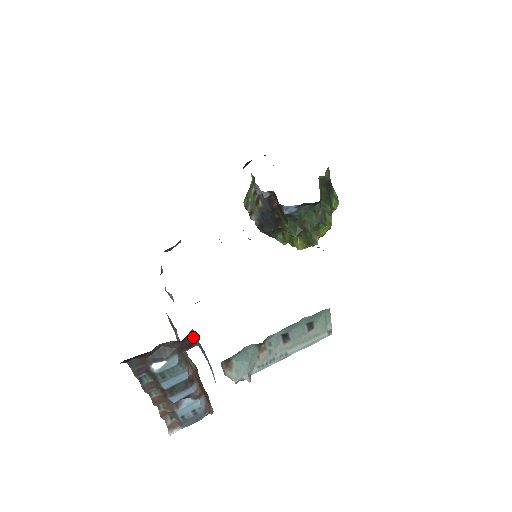
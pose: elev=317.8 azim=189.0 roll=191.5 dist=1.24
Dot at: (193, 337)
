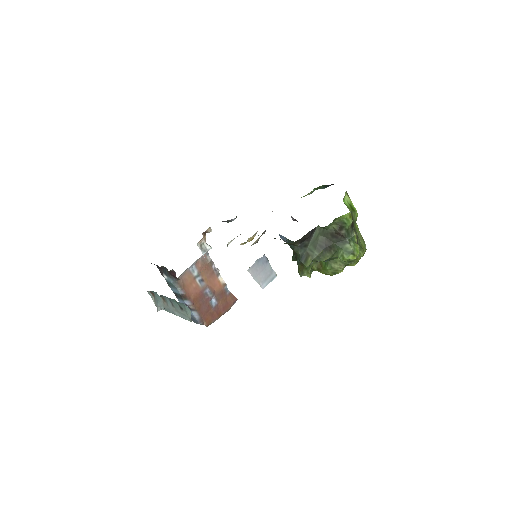
Dot at: occluded
